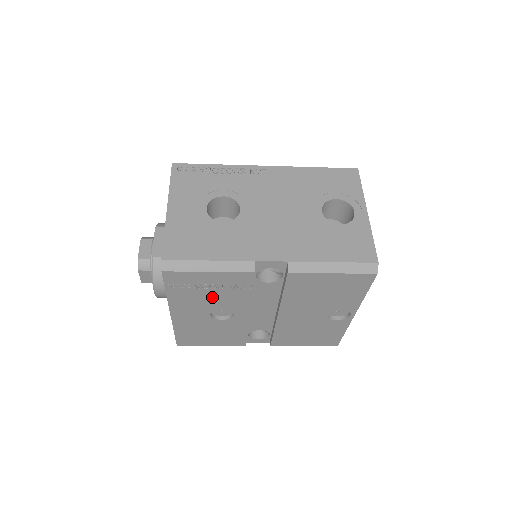
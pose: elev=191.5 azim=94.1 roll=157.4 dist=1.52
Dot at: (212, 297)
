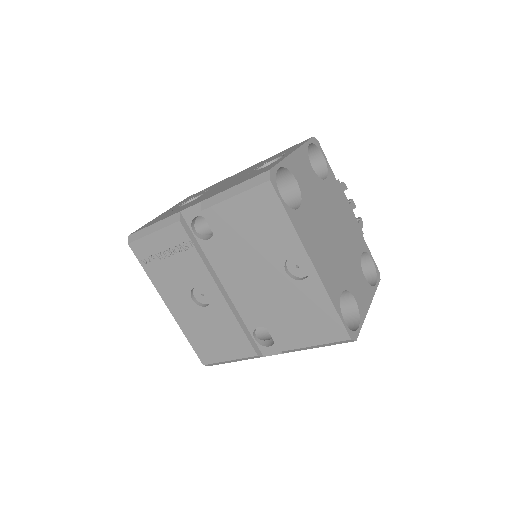
Dot at: (177, 270)
